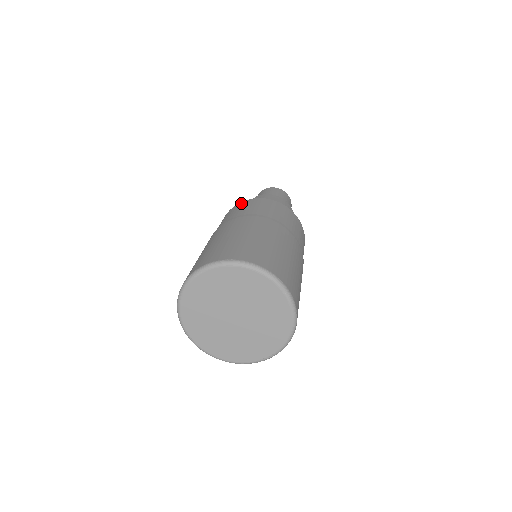
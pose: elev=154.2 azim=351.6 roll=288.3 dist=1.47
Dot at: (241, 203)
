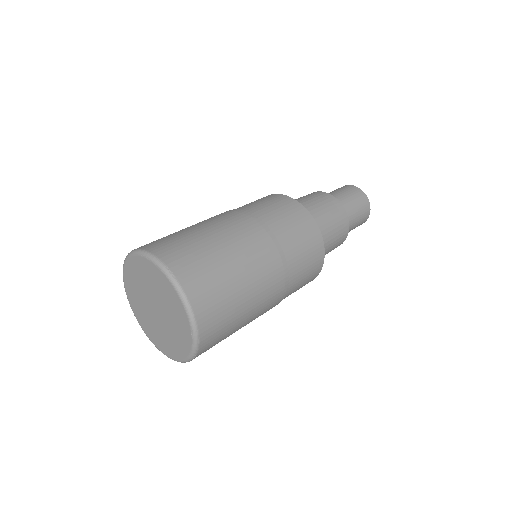
Dot at: (287, 199)
